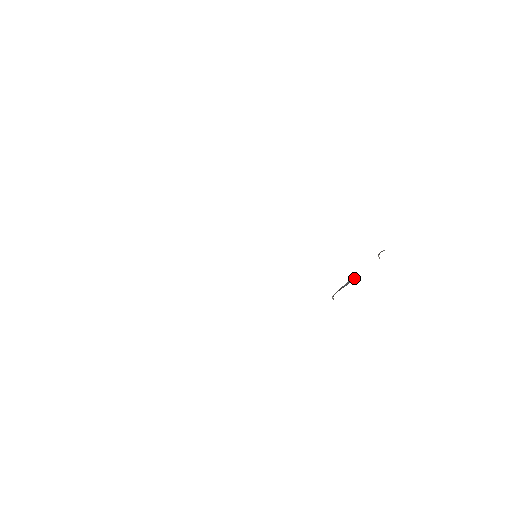
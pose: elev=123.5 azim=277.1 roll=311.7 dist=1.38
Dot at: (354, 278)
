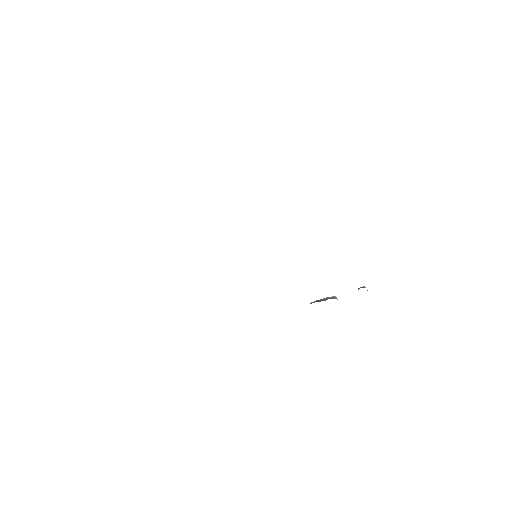
Dot at: (332, 298)
